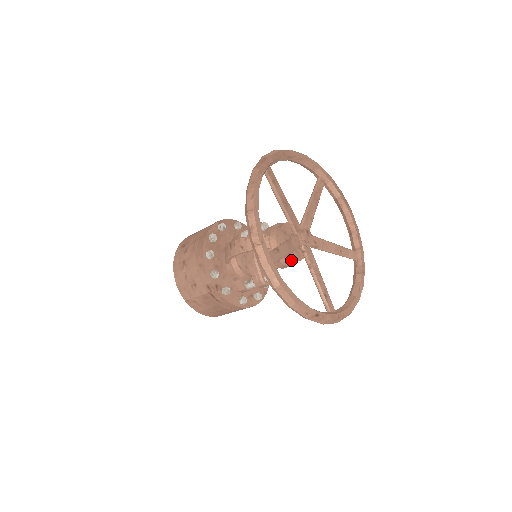
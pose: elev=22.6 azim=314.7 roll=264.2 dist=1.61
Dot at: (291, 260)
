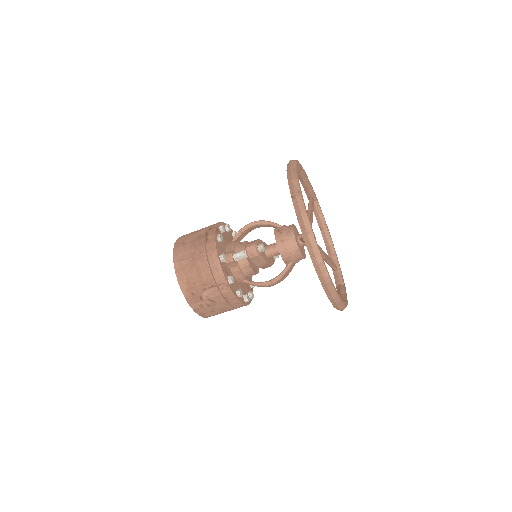
Dot at: (292, 236)
